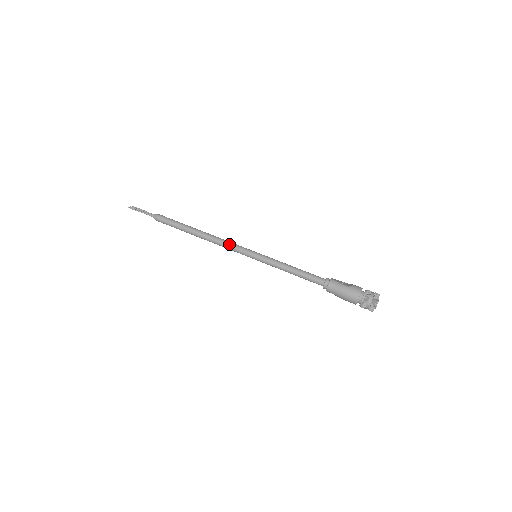
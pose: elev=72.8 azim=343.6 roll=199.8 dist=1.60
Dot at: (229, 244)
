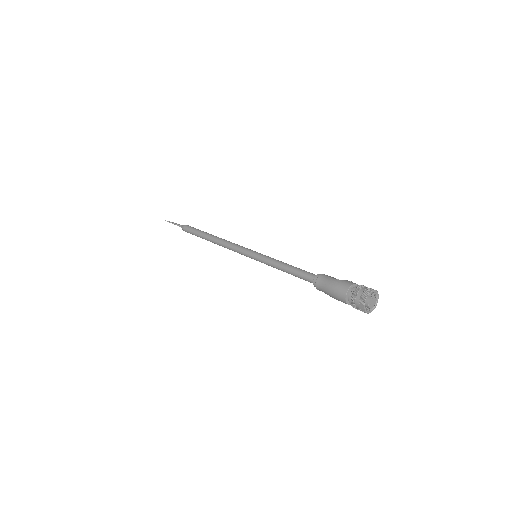
Dot at: (234, 245)
